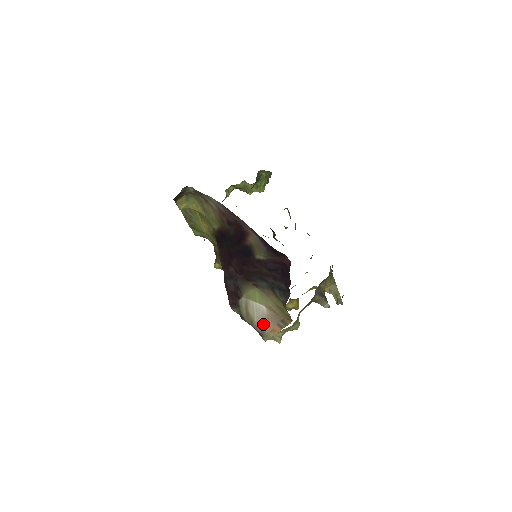
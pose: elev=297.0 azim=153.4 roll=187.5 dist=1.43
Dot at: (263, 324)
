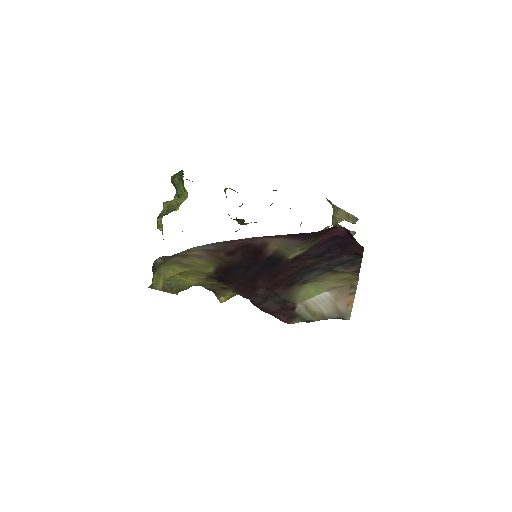
Dot at: (335, 308)
